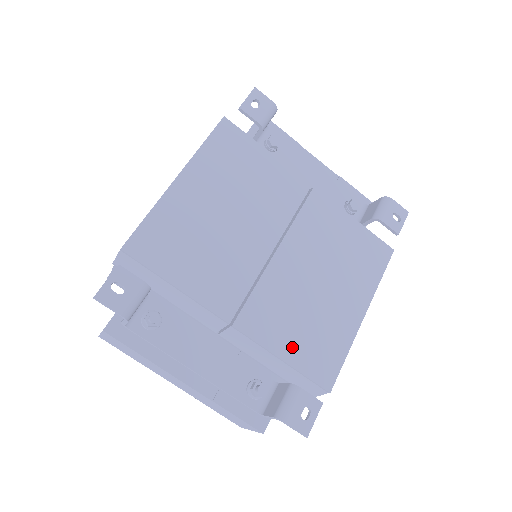
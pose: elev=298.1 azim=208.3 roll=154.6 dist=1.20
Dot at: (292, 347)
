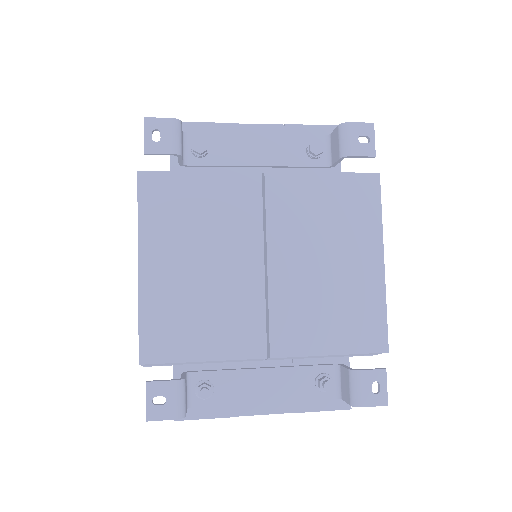
Dot at: (332, 338)
